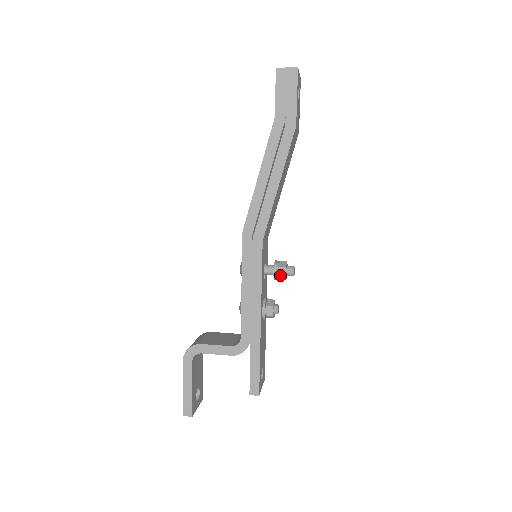
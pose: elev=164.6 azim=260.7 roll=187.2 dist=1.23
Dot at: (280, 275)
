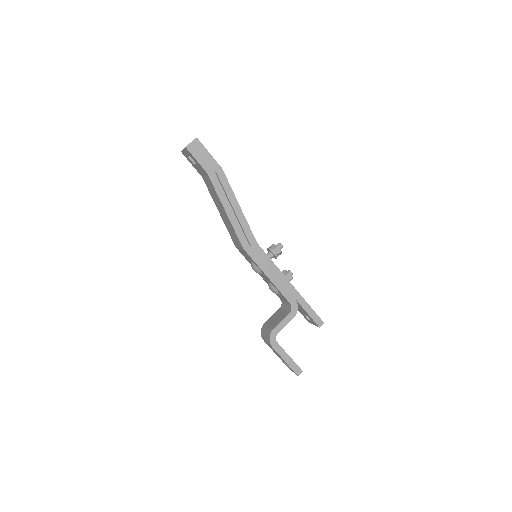
Dot at: (278, 253)
